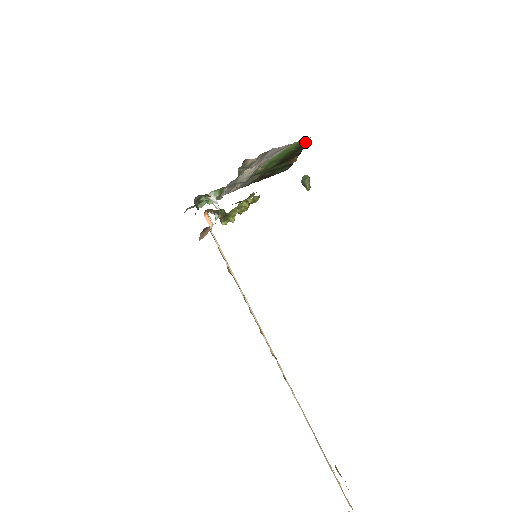
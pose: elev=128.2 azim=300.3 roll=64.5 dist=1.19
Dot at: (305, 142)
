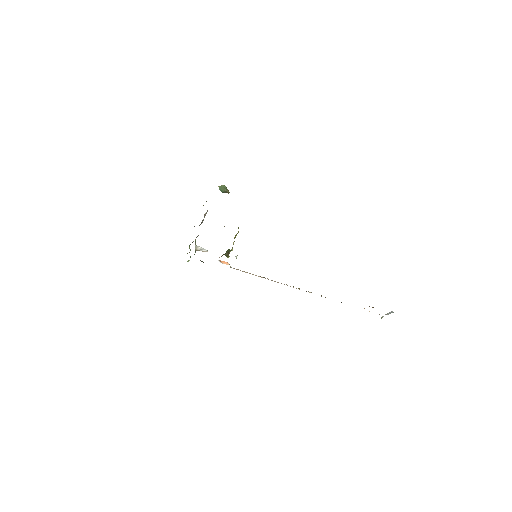
Dot at: occluded
